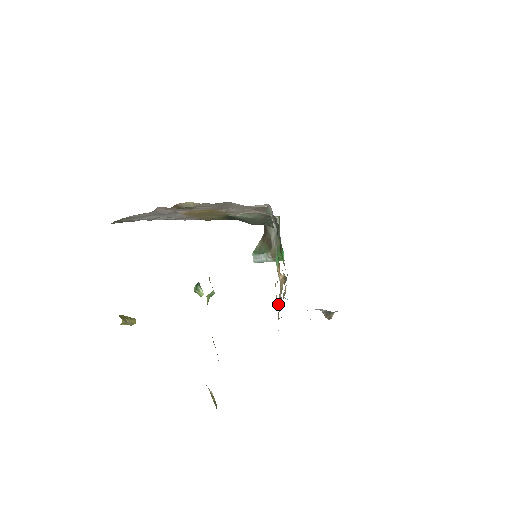
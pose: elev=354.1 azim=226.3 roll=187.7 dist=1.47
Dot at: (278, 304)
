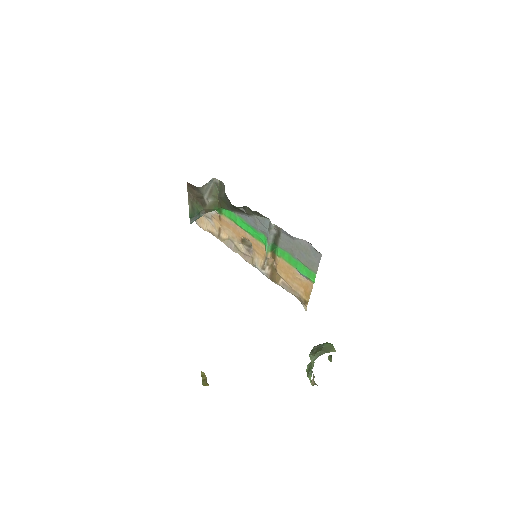
Dot at: (276, 281)
